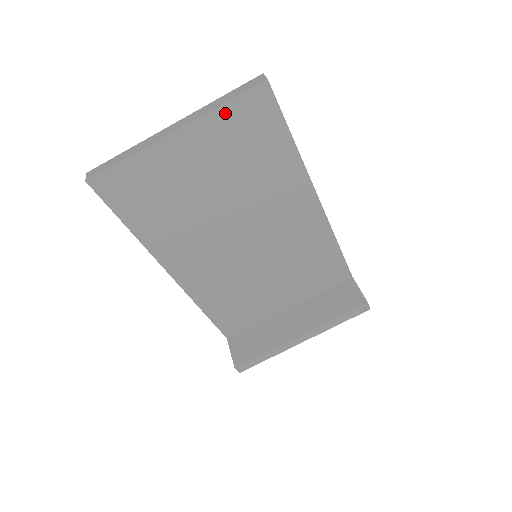
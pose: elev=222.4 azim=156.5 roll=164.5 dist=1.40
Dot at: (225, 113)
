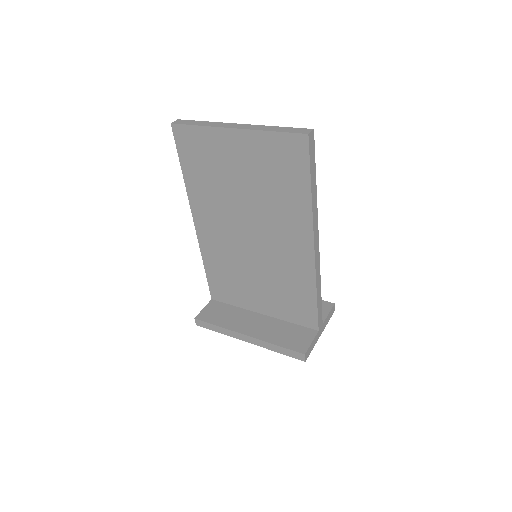
Dot at: (271, 138)
